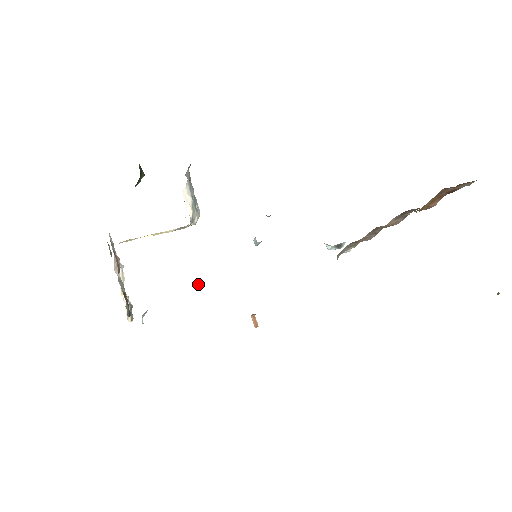
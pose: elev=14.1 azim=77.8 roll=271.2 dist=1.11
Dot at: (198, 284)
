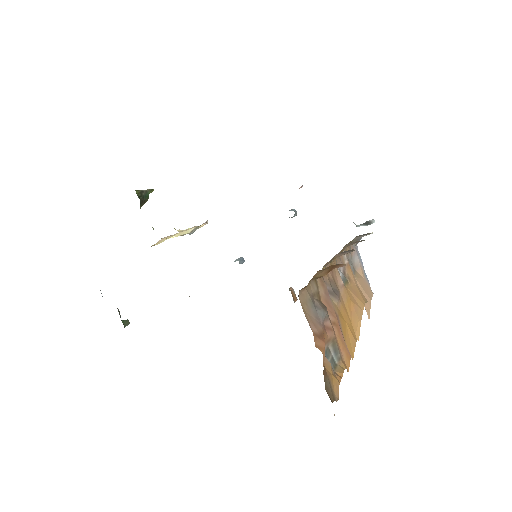
Dot at: occluded
